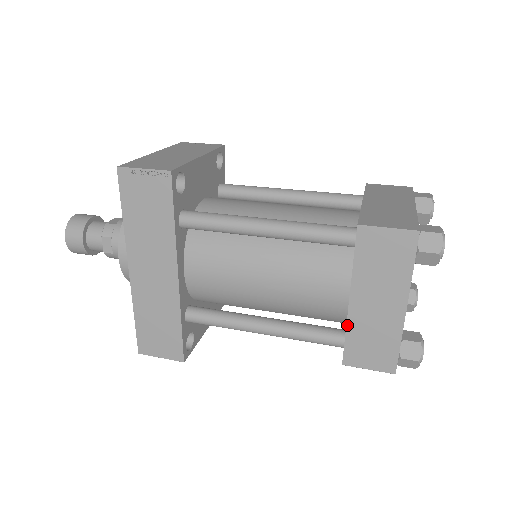
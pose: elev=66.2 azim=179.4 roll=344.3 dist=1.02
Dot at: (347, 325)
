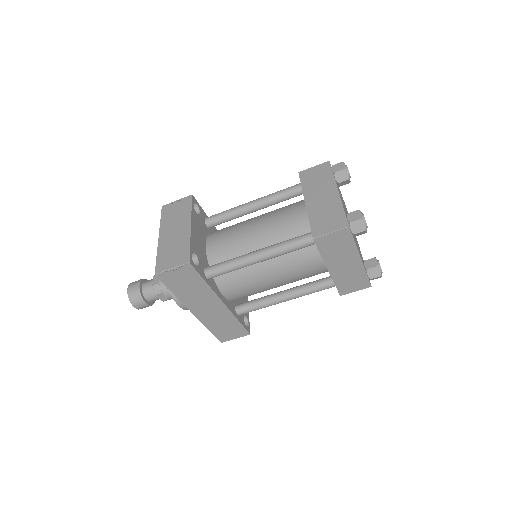
Dot at: (333, 280)
